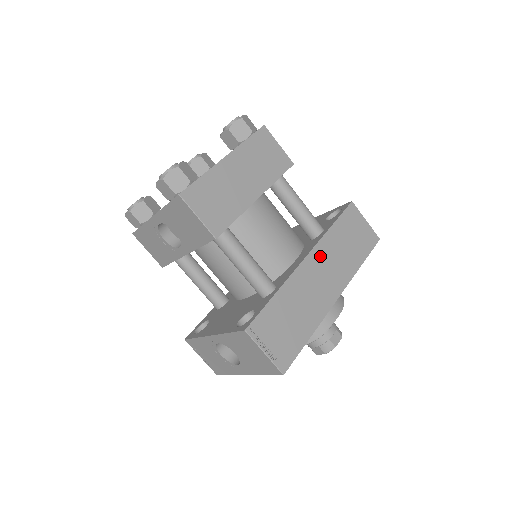
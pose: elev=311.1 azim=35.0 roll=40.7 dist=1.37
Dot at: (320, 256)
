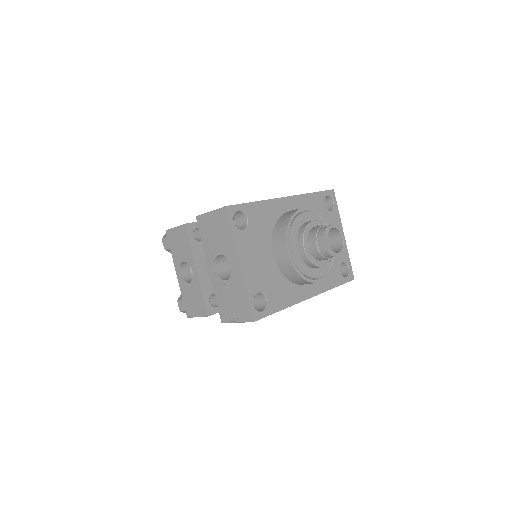
Dot at: occluded
